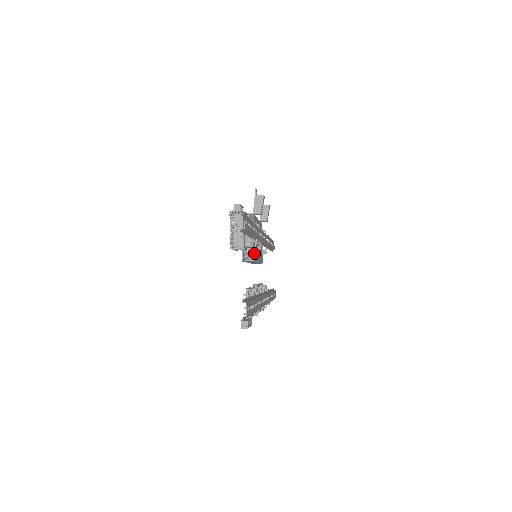
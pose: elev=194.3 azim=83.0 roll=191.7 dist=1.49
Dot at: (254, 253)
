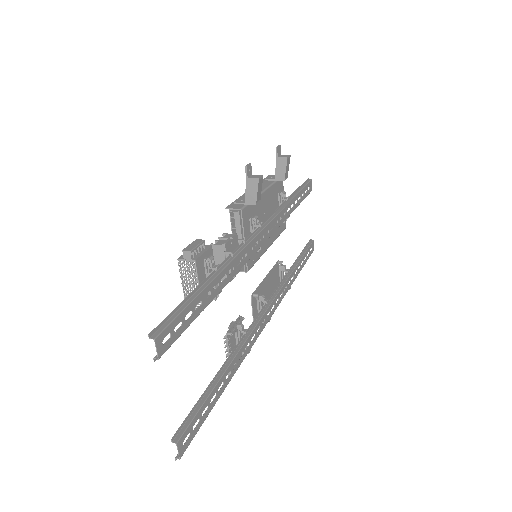
Dot at: (249, 260)
